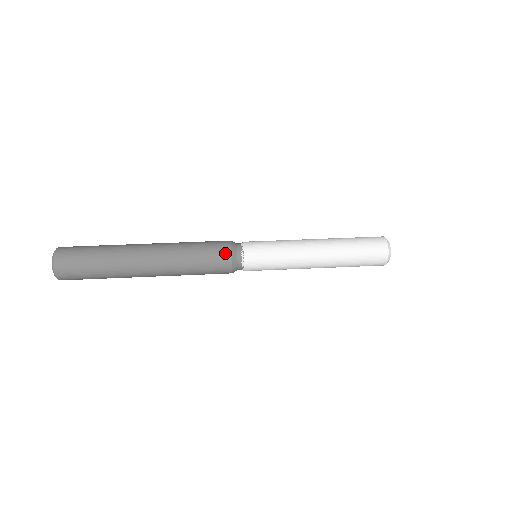
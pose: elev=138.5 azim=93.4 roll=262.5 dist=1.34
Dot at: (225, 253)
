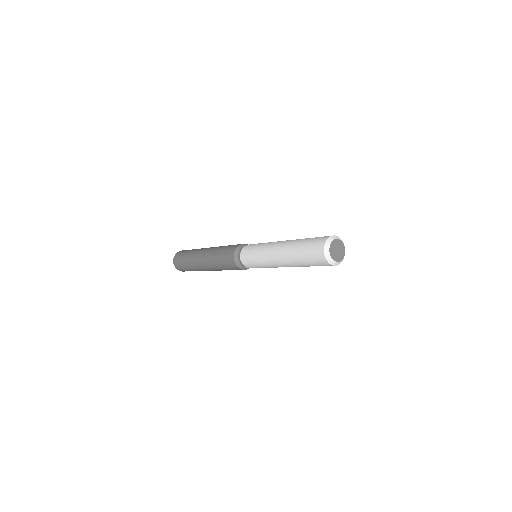
Dot at: occluded
